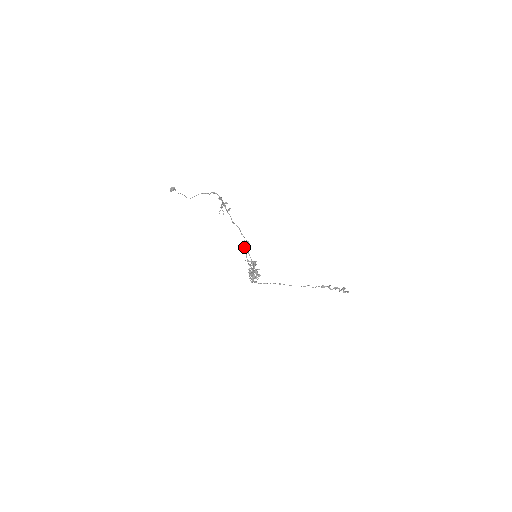
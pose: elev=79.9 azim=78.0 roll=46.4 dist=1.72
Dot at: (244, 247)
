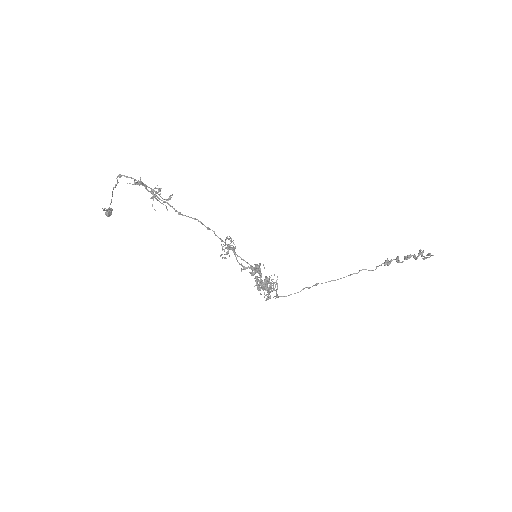
Dot at: (225, 248)
